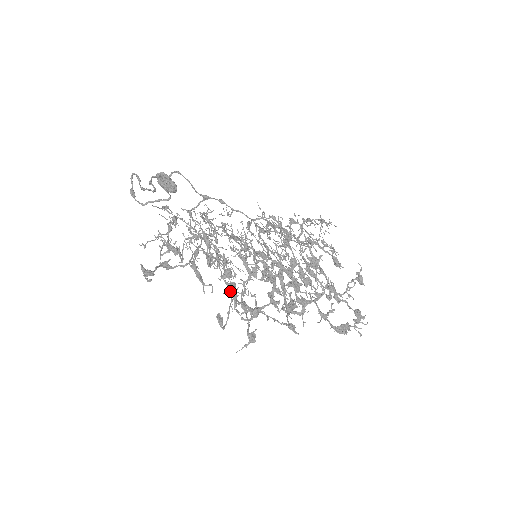
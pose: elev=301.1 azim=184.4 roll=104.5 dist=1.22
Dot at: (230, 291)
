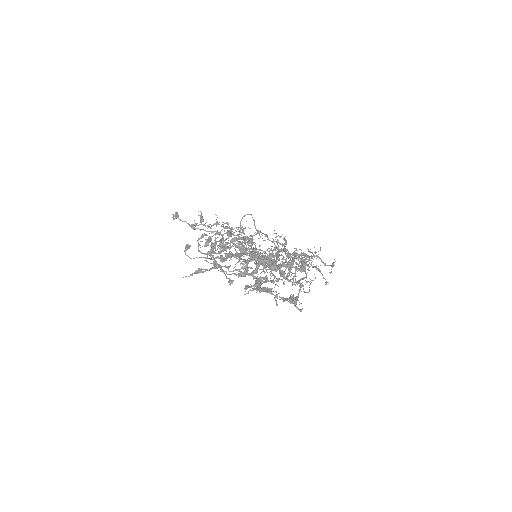
Dot at: (211, 245)
